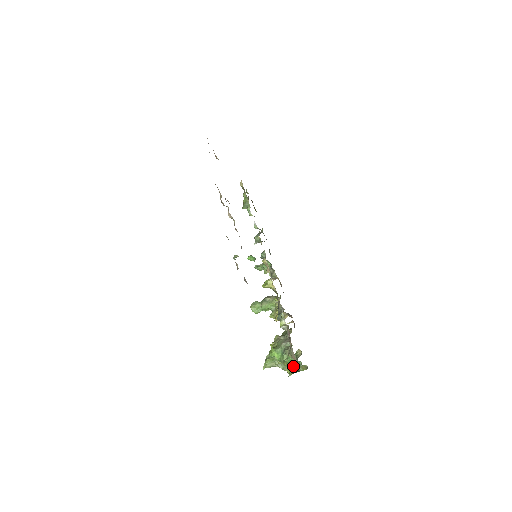
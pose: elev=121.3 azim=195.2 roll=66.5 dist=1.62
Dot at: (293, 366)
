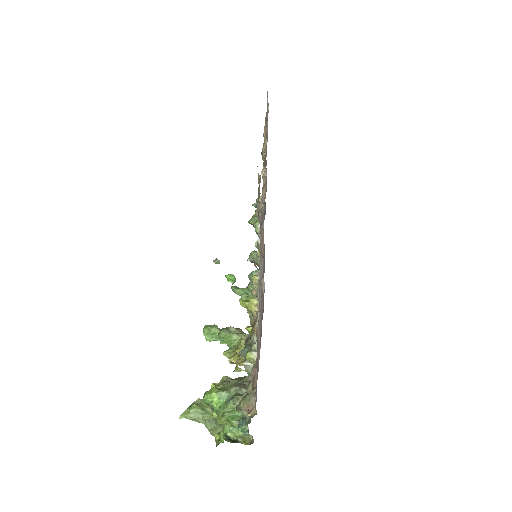
Dot at: (231, 430)
